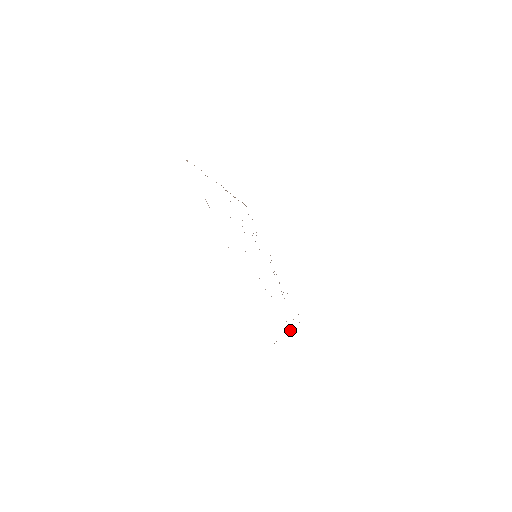
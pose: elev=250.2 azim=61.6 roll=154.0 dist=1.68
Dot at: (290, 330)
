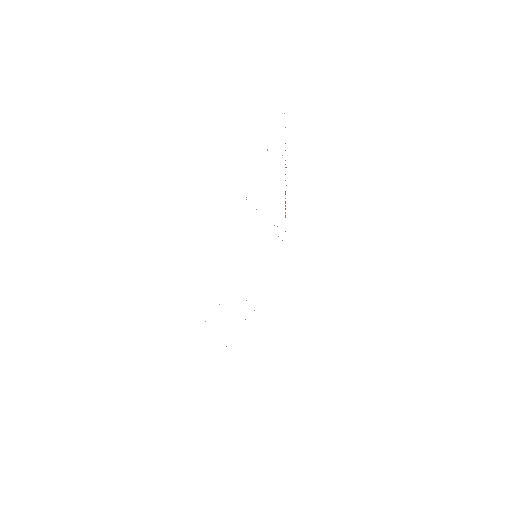
Dot at: occluded
